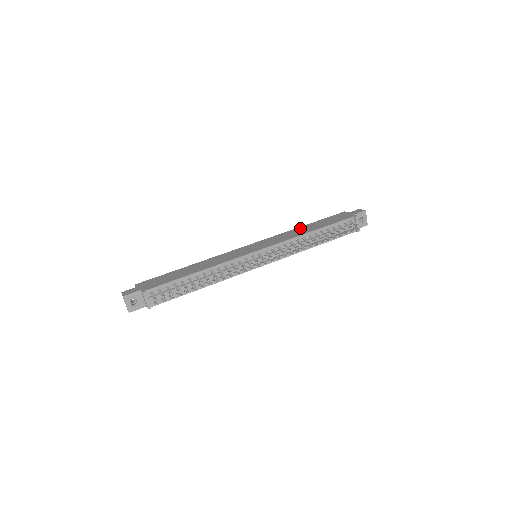
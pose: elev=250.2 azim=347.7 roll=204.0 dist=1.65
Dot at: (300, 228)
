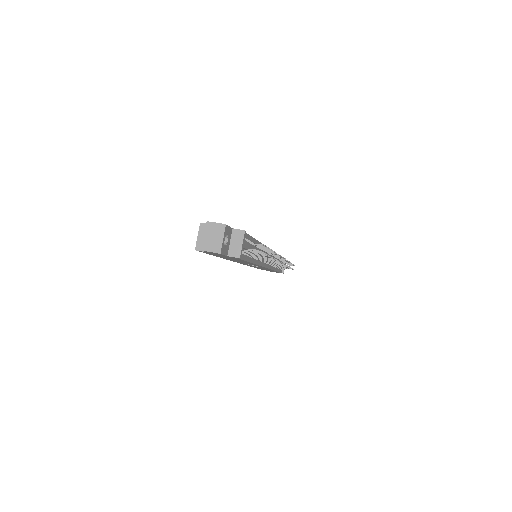
Dot at: occluded
